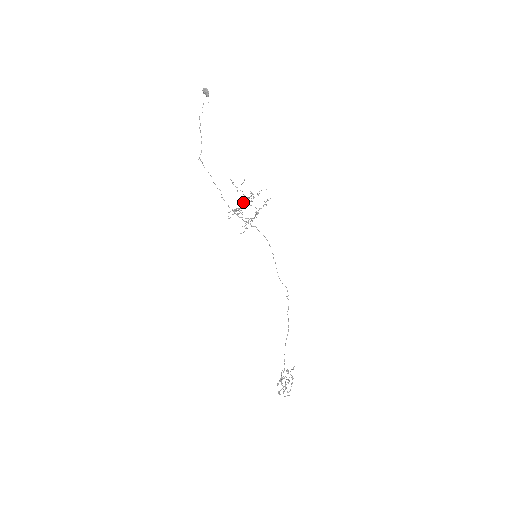
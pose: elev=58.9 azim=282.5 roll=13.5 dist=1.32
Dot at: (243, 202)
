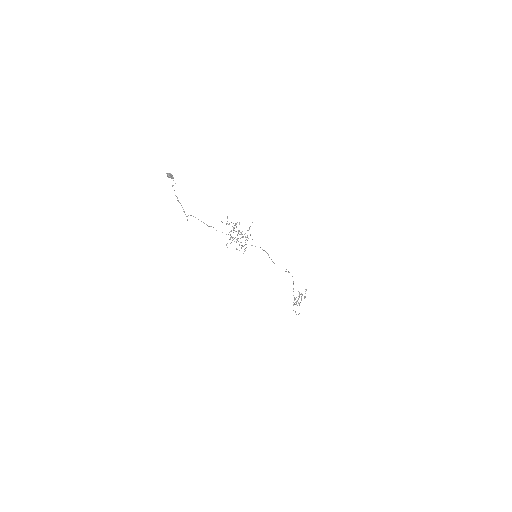
Dot at: (234, 228)
